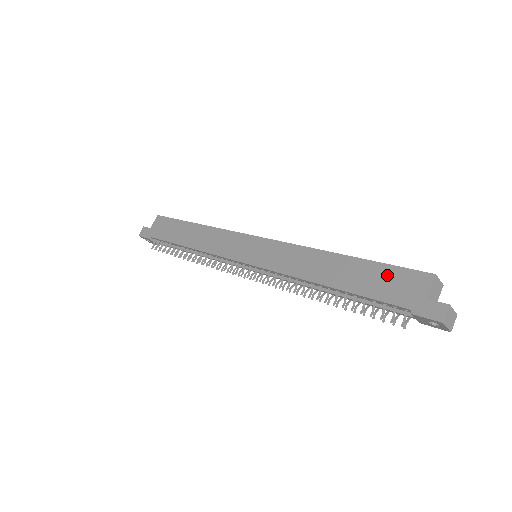
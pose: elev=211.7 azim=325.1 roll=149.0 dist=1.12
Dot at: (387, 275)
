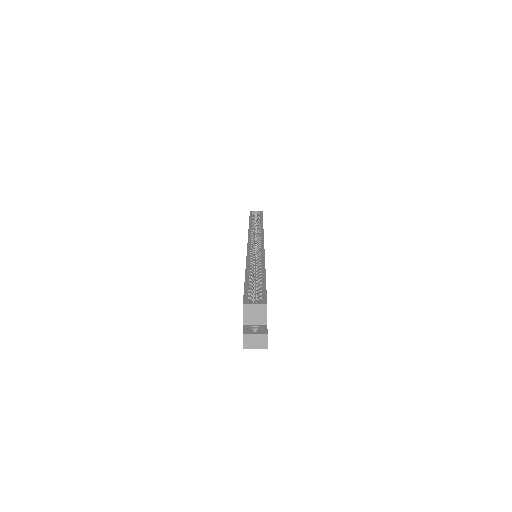
Dot at: occluded
